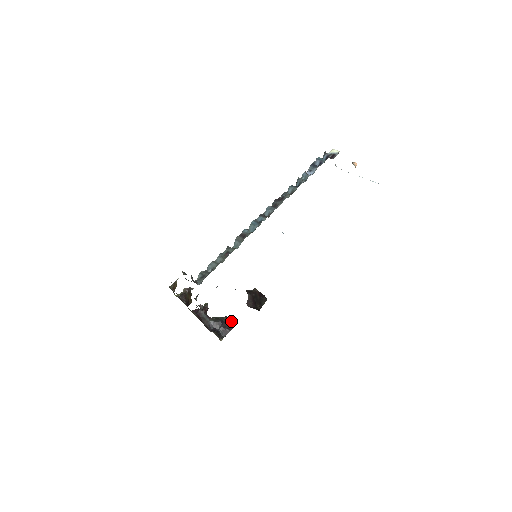
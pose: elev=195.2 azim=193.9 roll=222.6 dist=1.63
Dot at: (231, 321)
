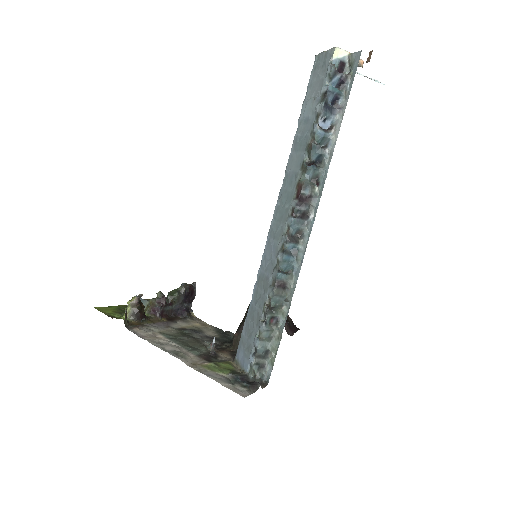
Dot at: (191, 287)
